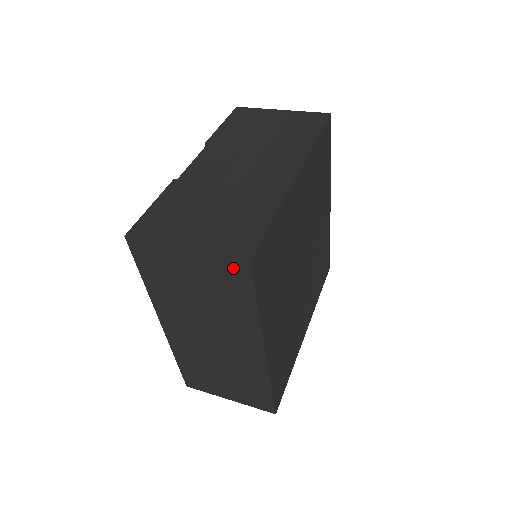
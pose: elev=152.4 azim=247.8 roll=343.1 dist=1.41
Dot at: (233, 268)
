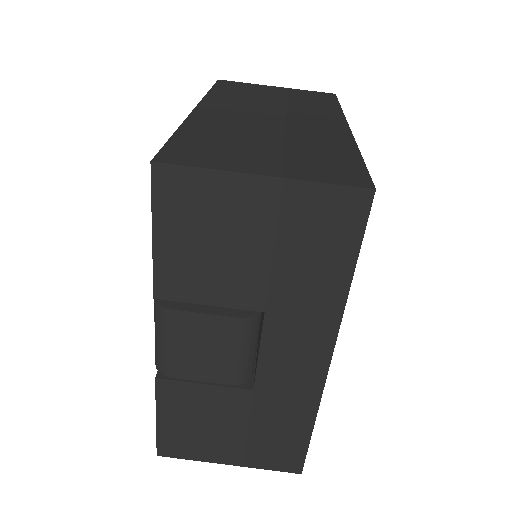
Dot at: occluded
